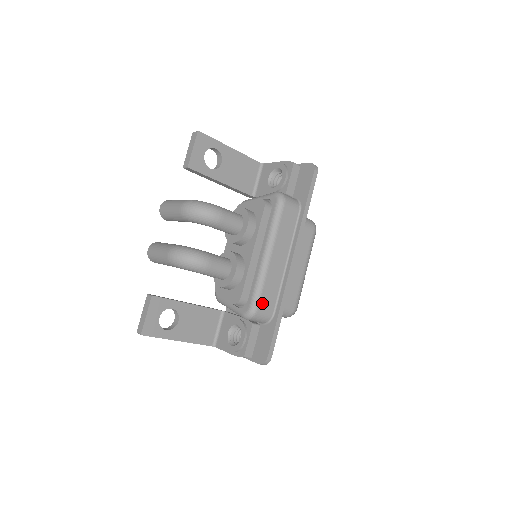
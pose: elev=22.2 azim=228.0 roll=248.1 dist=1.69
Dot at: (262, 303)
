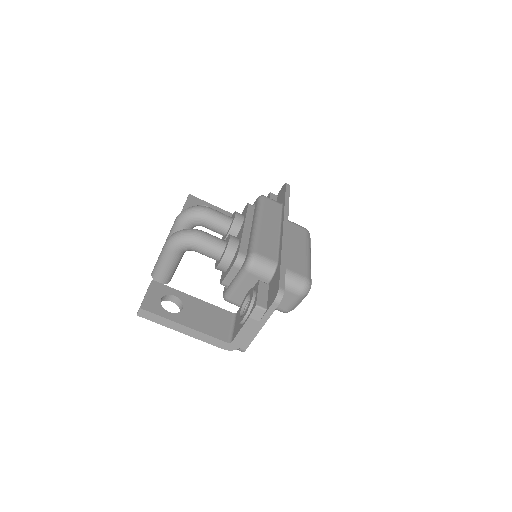
Dot at: (261, 250)
